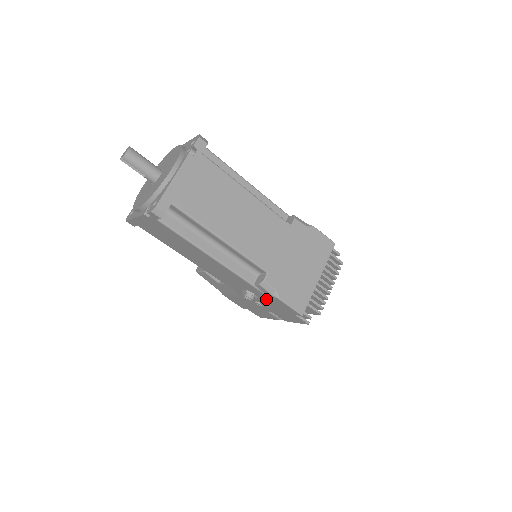
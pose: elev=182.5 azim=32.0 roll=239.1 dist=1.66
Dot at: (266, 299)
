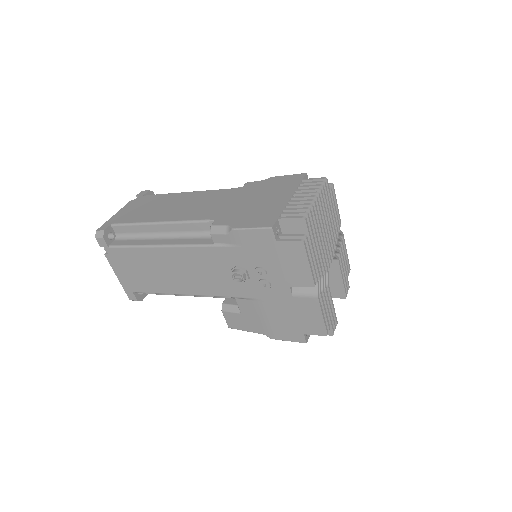
Dot at: (245, 256)
